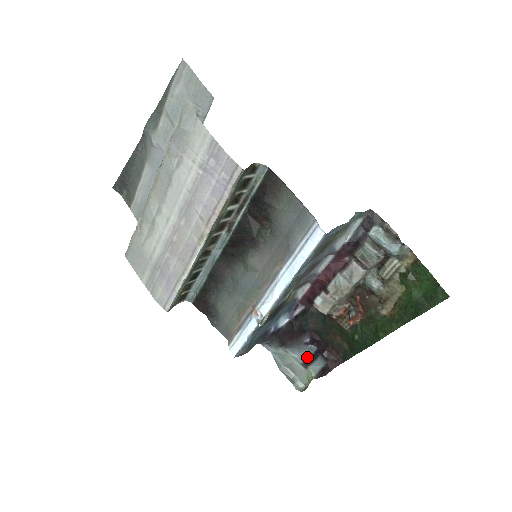
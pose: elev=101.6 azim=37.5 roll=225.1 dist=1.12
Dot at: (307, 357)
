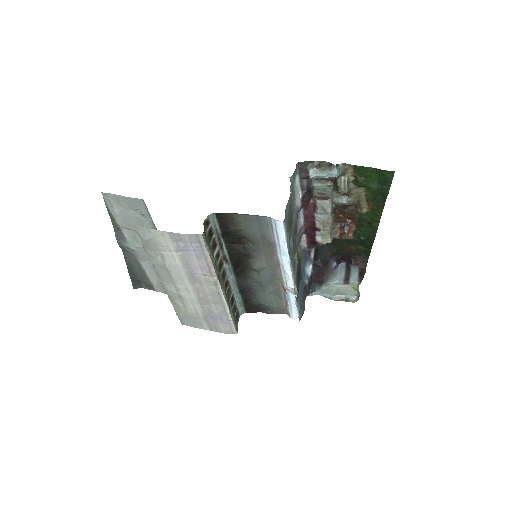
Dot at: (343, 275)
